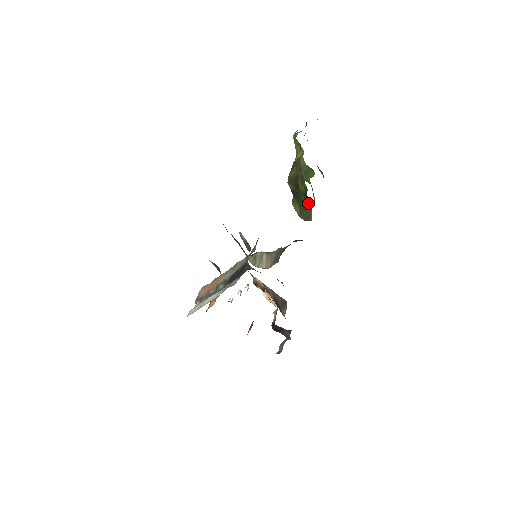
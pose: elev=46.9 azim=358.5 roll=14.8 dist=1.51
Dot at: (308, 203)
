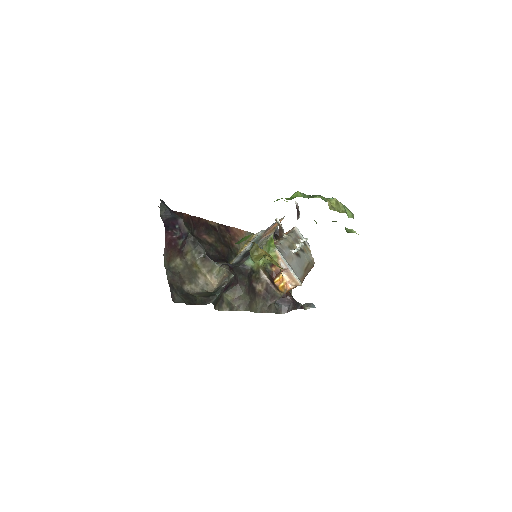
Dot at: occluded
